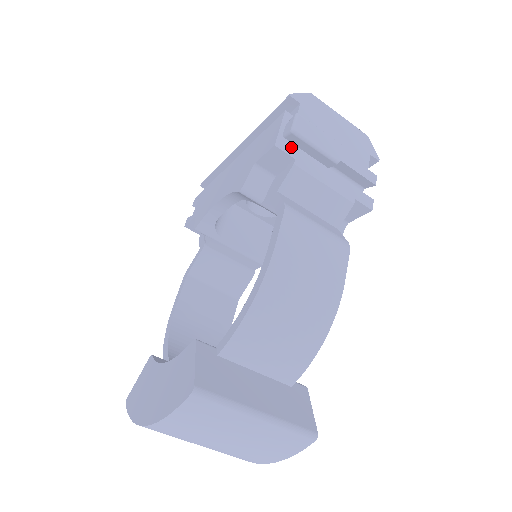
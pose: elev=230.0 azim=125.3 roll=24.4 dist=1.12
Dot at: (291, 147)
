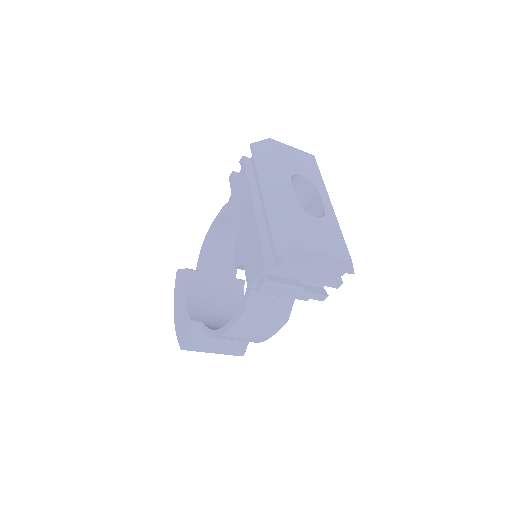
Dot at: occluded
